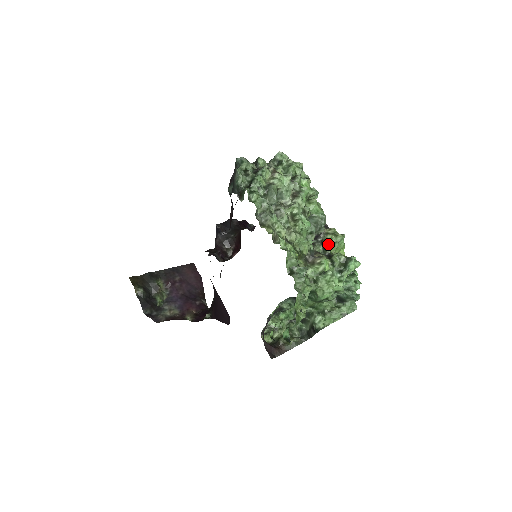
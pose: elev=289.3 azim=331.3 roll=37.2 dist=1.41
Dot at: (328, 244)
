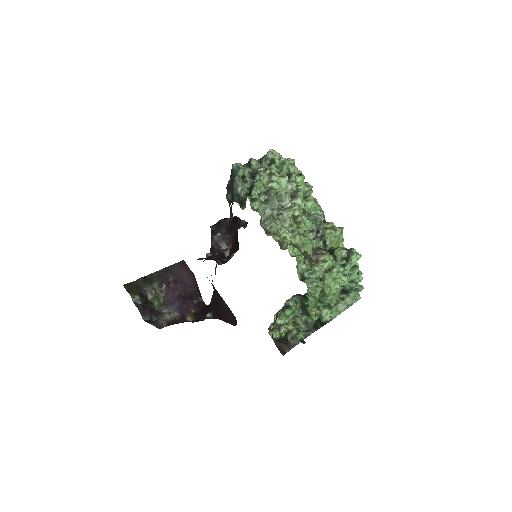
Dot at: (328, 239)
